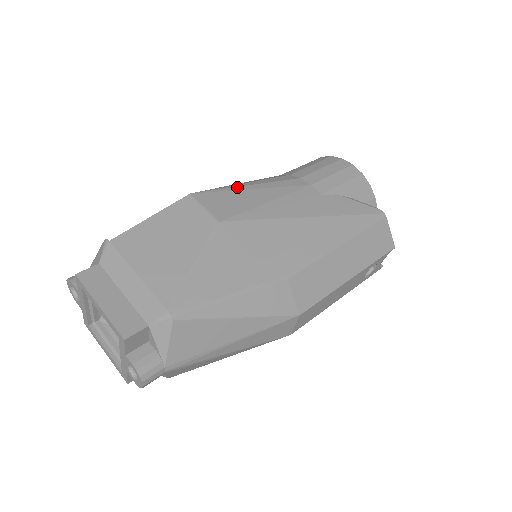
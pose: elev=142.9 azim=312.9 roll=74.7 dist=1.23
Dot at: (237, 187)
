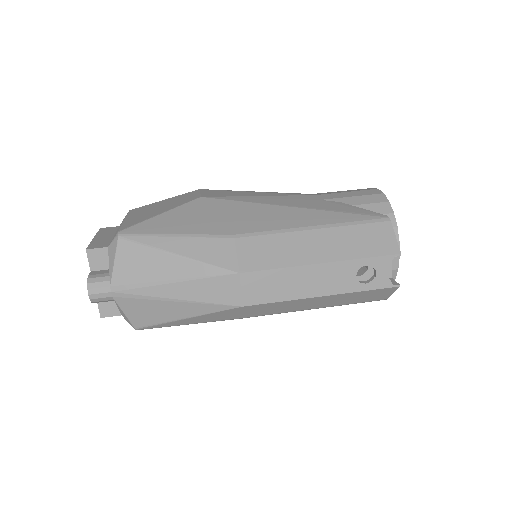
Dot at: (243, 191)
